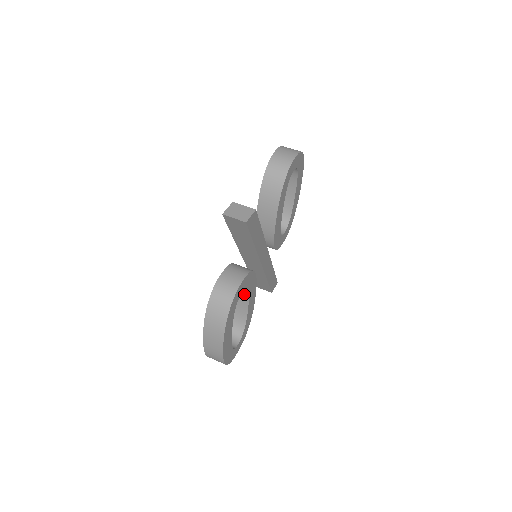
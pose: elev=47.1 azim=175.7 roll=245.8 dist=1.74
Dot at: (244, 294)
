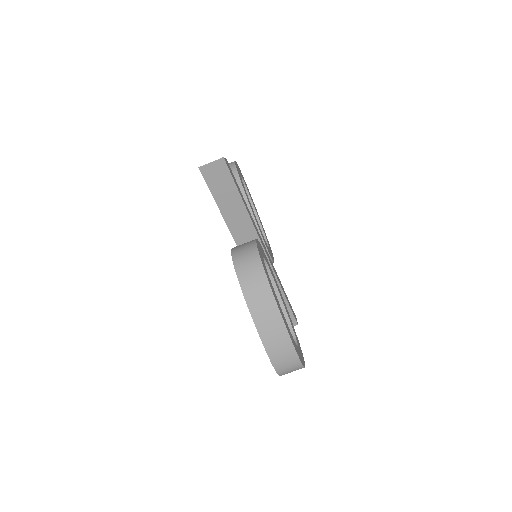
Dot at: occluded
